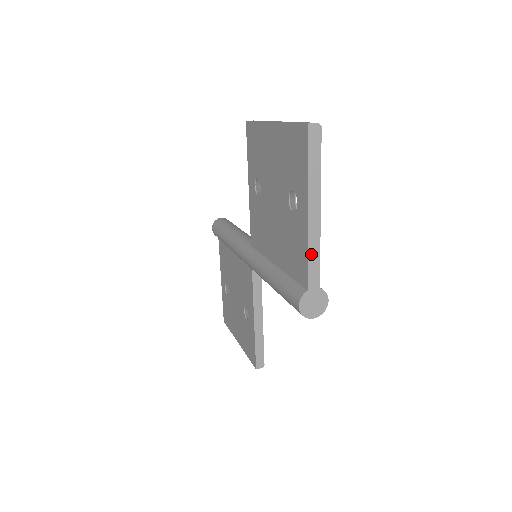
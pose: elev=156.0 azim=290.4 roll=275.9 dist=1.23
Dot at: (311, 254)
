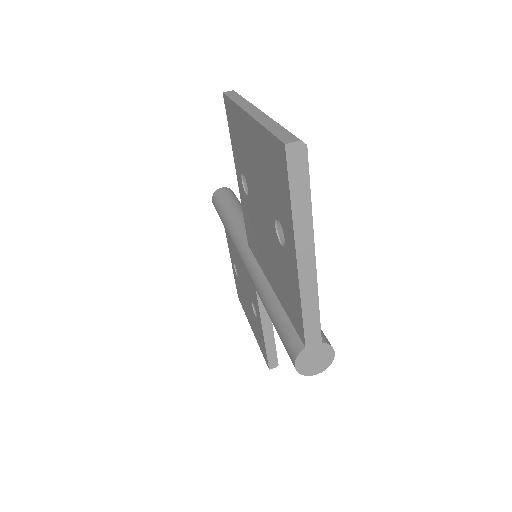
Dot at: (306, 308)
